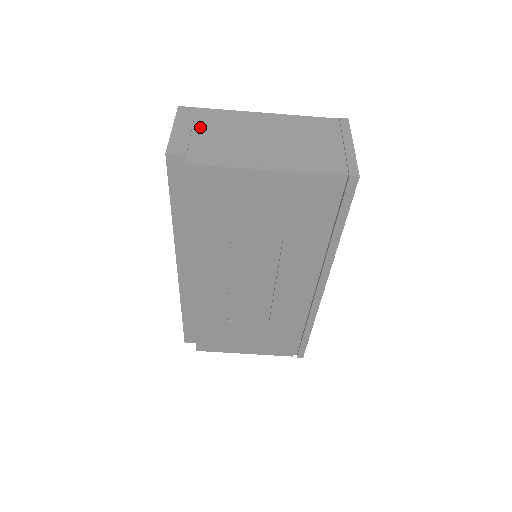
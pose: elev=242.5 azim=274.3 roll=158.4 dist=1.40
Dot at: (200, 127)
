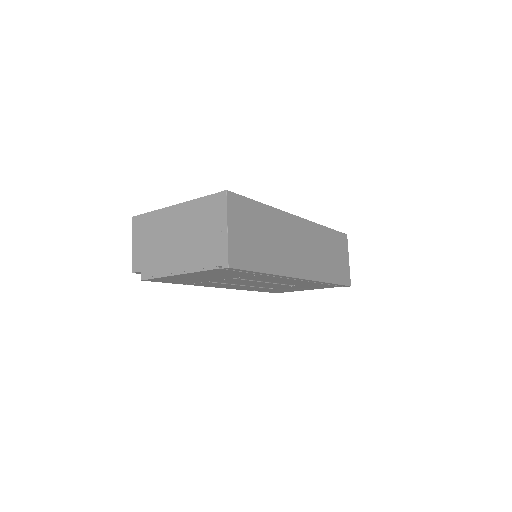
Dot at: (144, 238)
